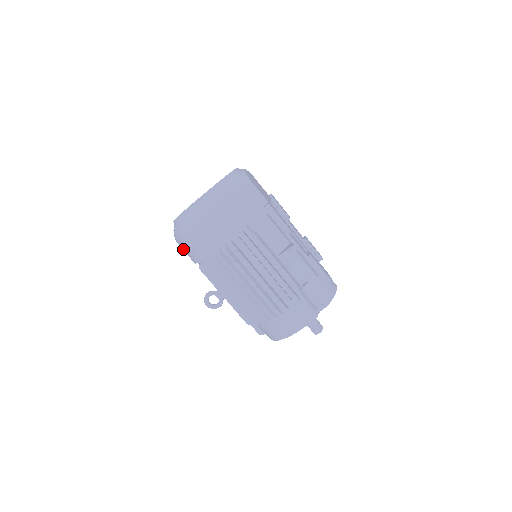
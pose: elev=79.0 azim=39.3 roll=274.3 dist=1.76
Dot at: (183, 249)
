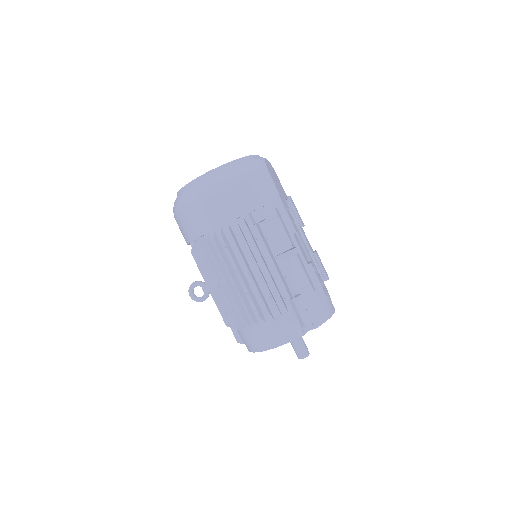
Dot at: occluded
